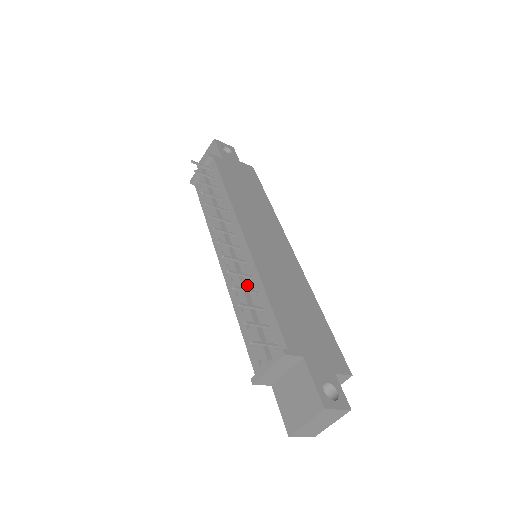
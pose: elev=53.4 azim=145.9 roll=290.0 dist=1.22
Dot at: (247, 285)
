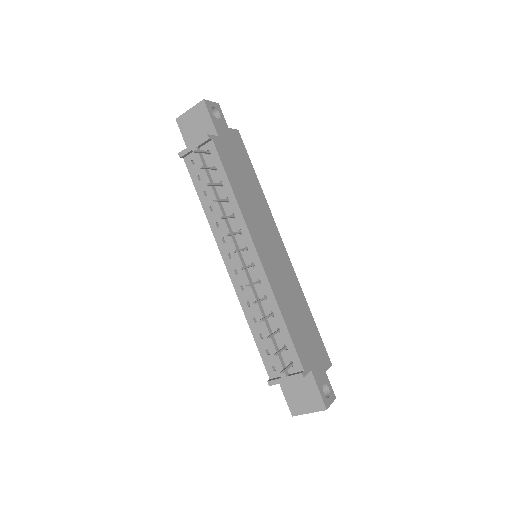
Dot at: (261, 303)
